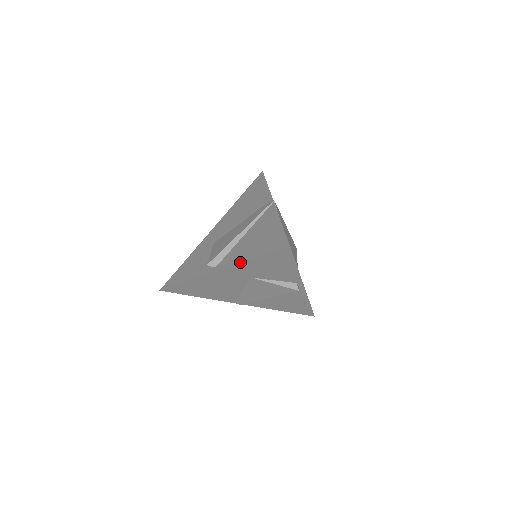
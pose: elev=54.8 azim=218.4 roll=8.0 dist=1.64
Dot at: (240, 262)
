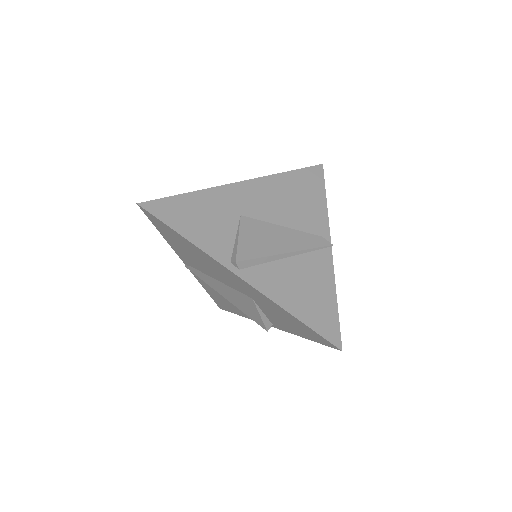
Dot at: (277, 304)
